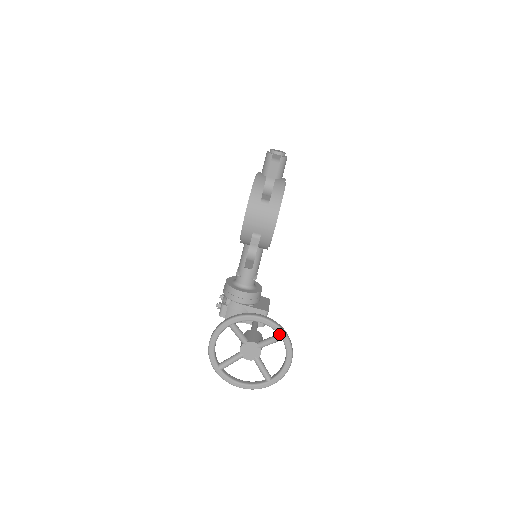
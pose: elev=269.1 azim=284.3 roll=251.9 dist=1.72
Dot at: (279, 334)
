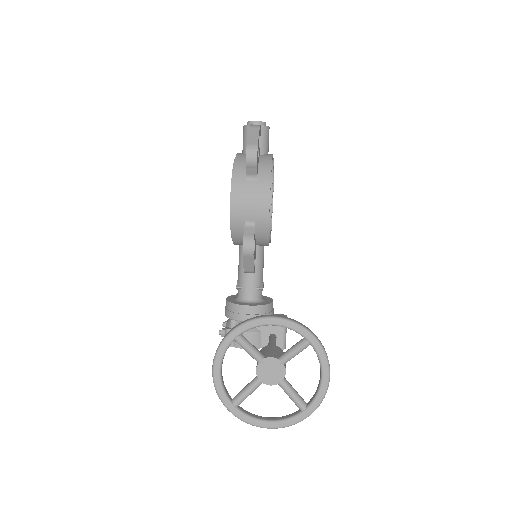
Dot at: (304, 337)
